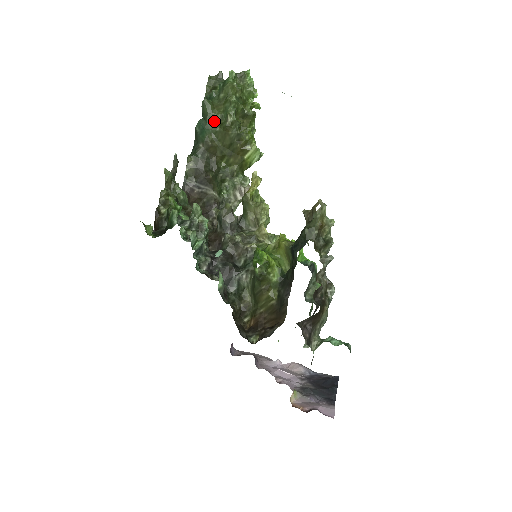
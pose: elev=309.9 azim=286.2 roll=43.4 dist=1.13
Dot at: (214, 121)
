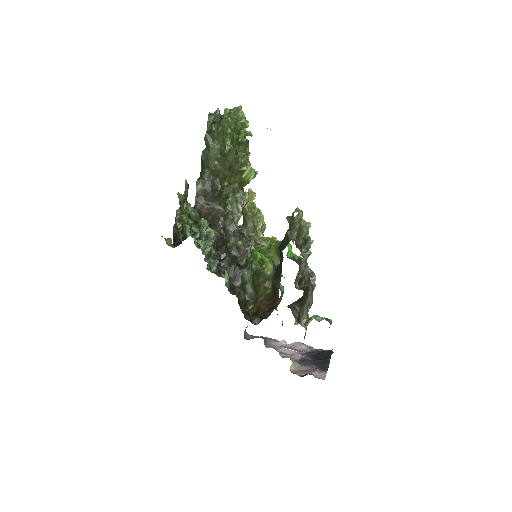
Dot at: (215, 150)
